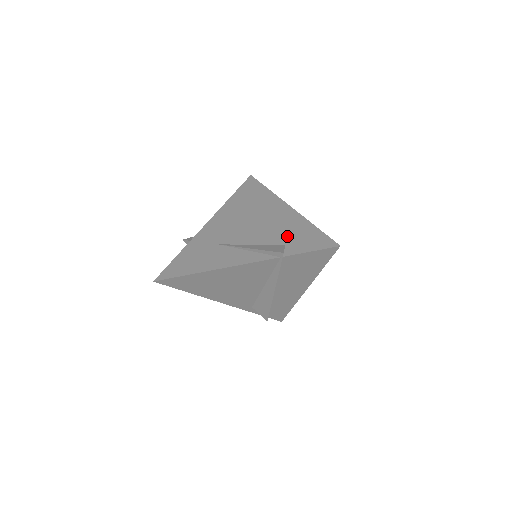
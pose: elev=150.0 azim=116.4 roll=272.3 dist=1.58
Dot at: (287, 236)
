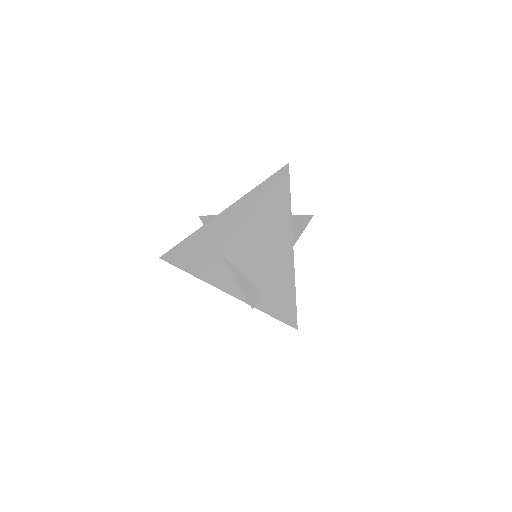
Dot at: (269, 284)
